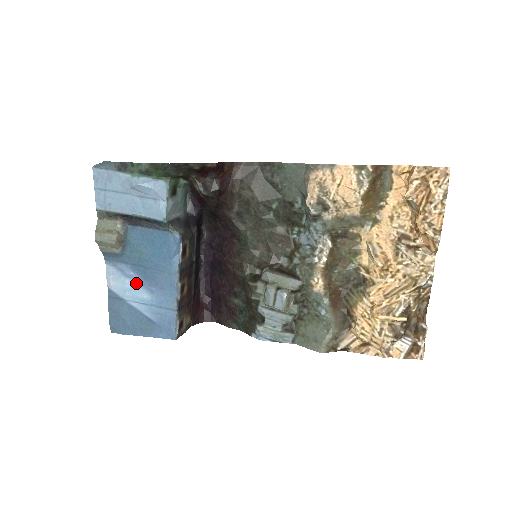
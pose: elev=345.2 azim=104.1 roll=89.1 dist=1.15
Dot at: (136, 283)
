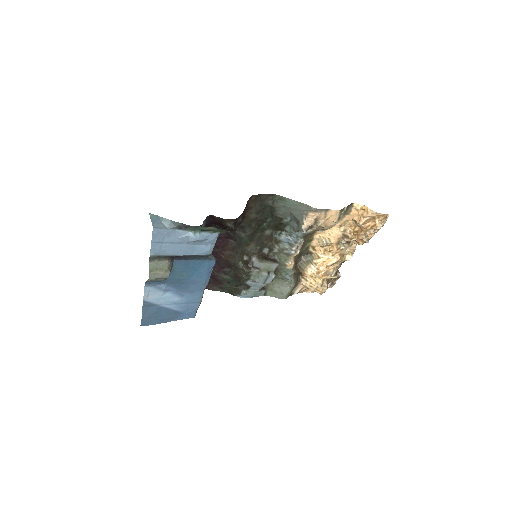
Dot at: (170, 293)
